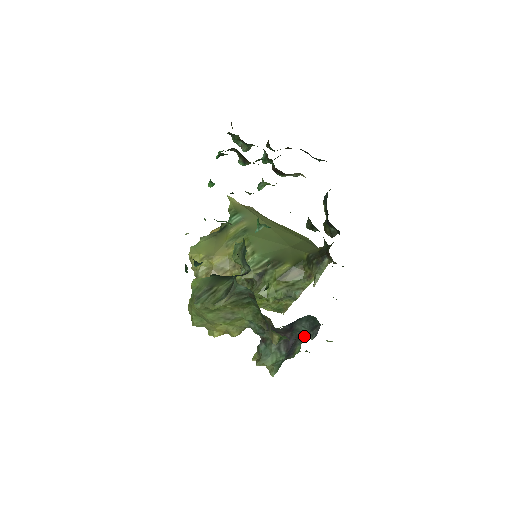
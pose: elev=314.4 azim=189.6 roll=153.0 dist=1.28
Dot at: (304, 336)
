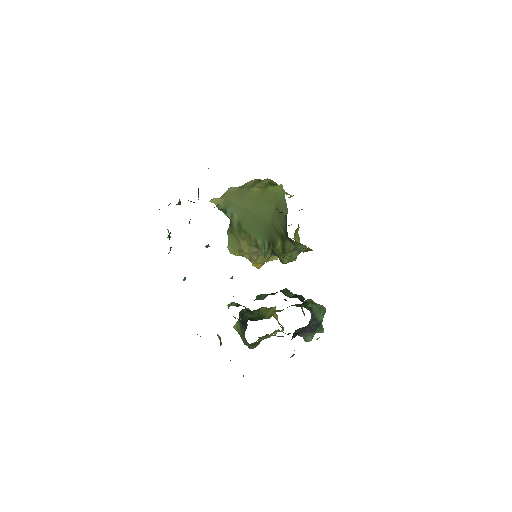
Dot at: occluded
